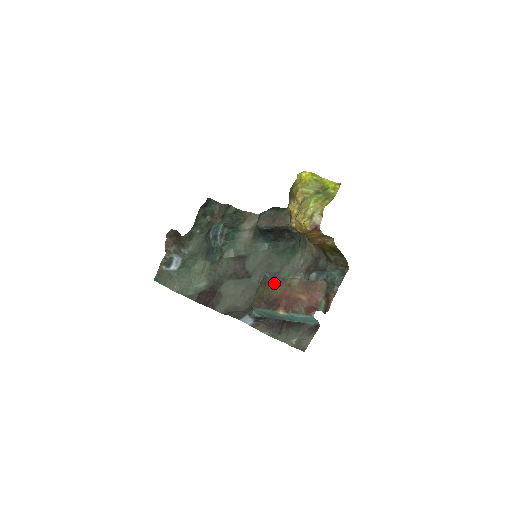
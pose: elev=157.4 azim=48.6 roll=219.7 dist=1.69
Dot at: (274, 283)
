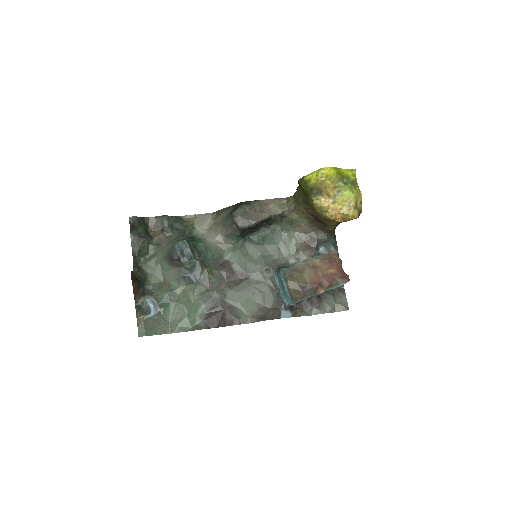
Dot at: (299, 272)
